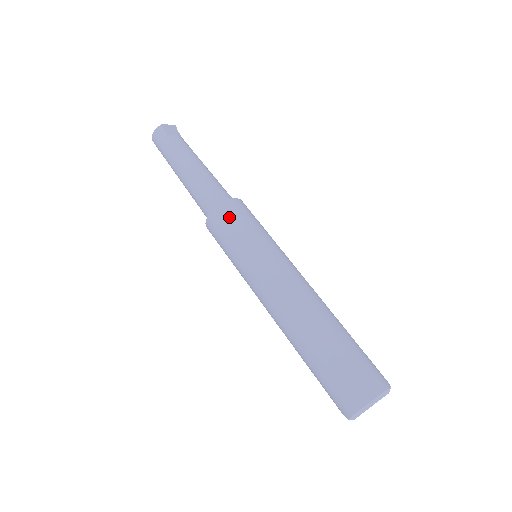
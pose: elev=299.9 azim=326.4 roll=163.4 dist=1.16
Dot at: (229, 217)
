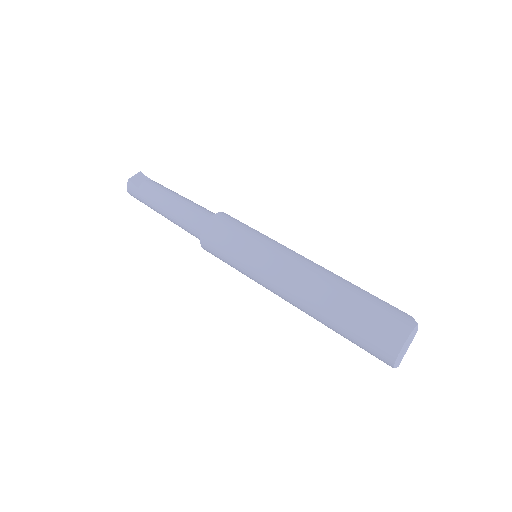
Dot at: (215, 237)
